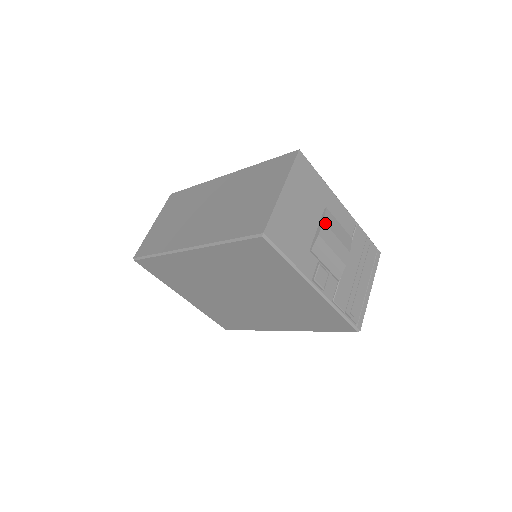
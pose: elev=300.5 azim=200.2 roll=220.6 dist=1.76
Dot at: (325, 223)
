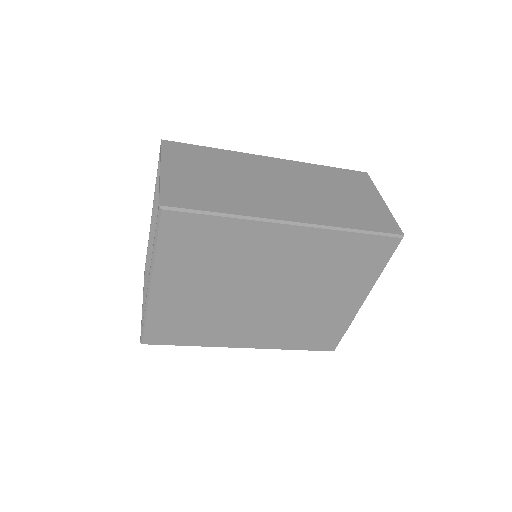
Dot at: occluded
